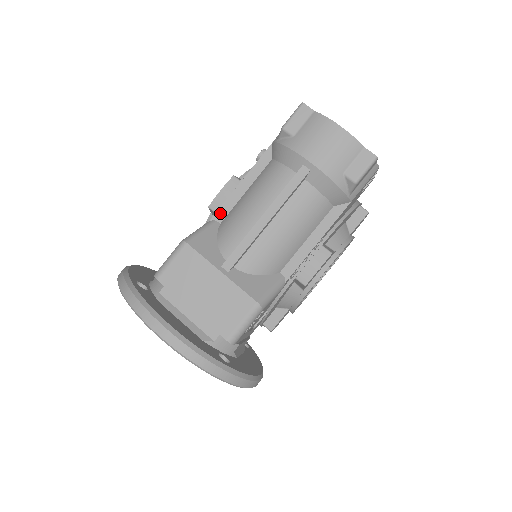
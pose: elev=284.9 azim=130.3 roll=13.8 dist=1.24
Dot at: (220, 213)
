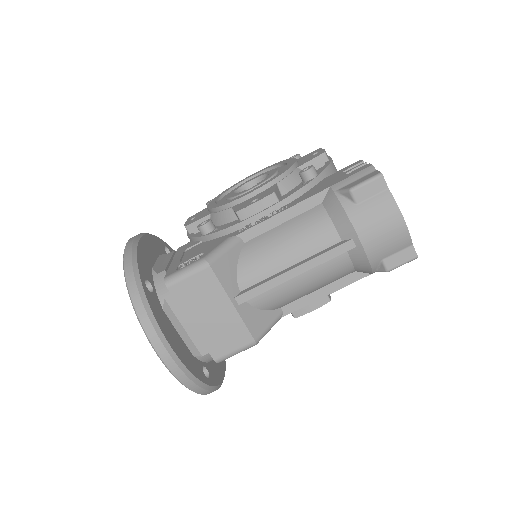
Dot at: (248, 233)
